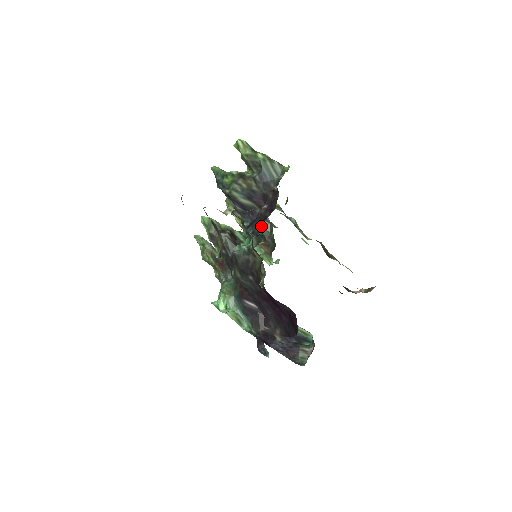
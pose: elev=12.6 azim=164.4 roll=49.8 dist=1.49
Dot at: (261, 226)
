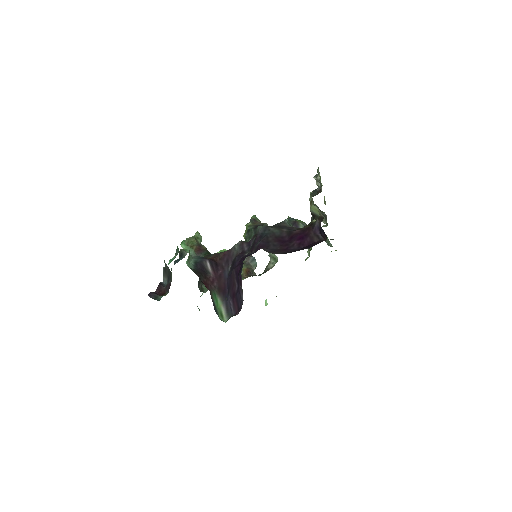
Dot at: (324, 226)
